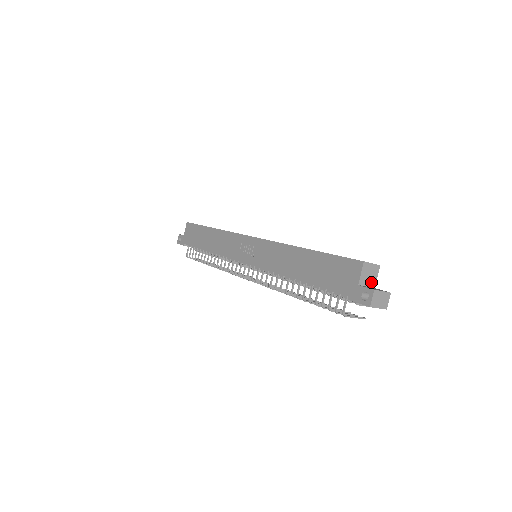
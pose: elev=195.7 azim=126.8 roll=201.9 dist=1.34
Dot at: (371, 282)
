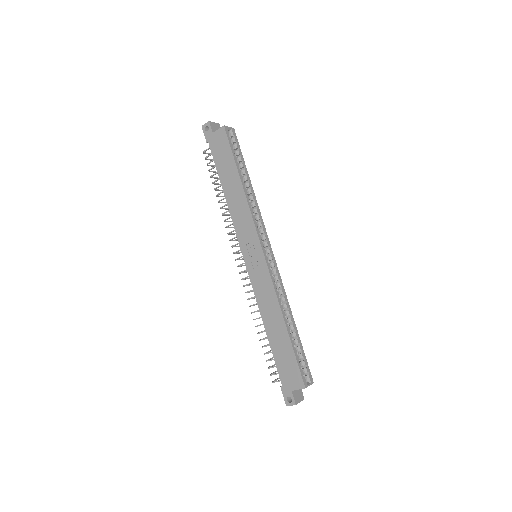
Dot at: occluded
